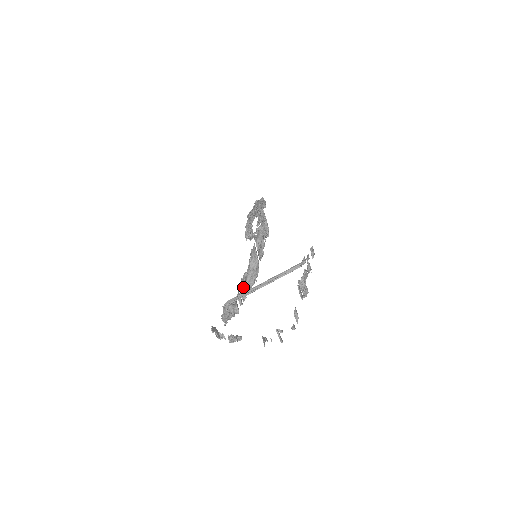
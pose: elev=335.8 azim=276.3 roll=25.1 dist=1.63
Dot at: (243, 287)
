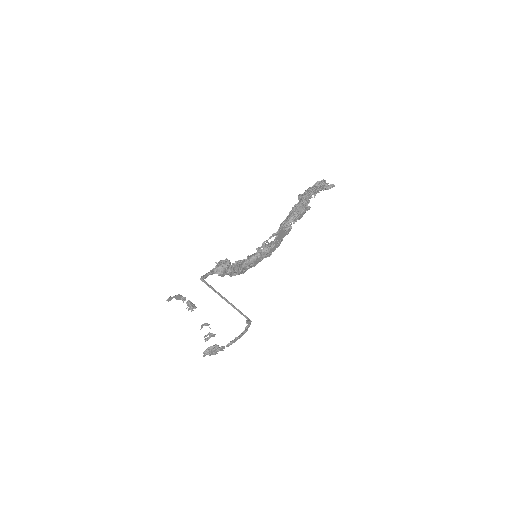
Dot at: (231, 269)
